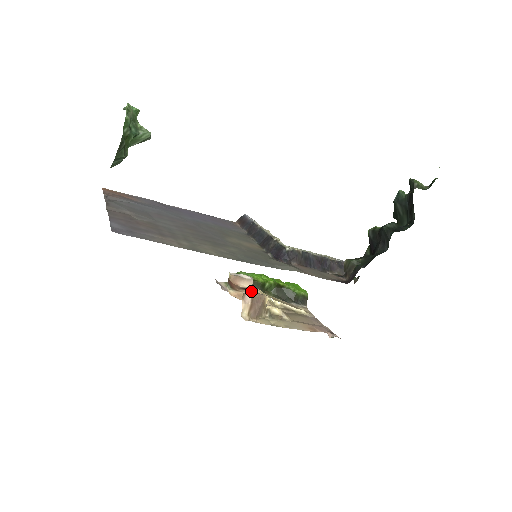
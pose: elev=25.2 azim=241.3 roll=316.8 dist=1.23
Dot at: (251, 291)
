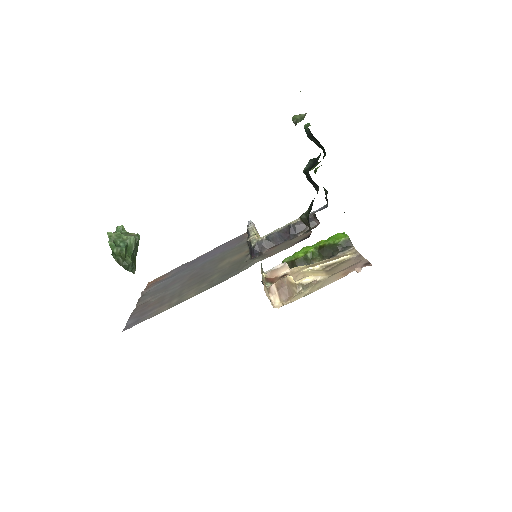
Dot at: (290, 273)
